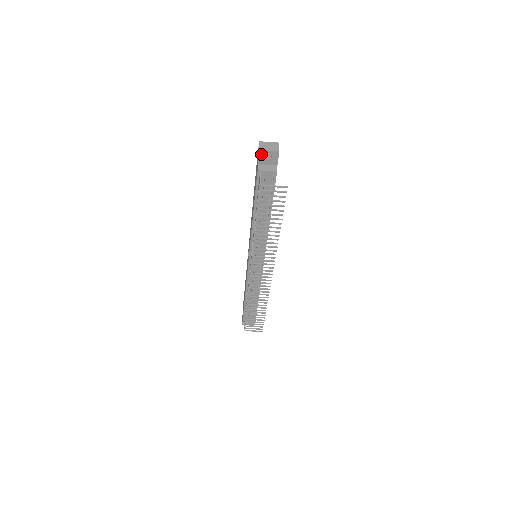
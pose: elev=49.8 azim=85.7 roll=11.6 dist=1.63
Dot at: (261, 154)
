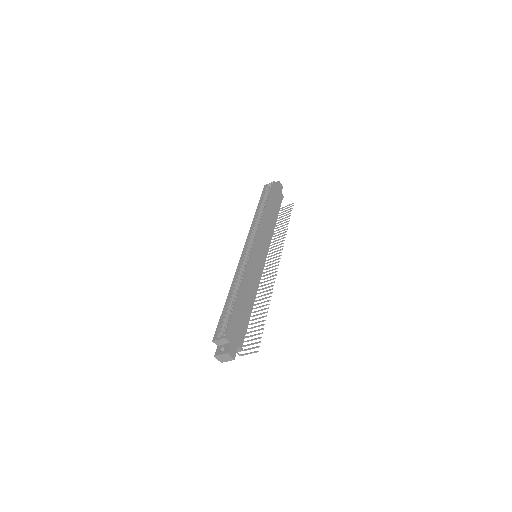
Dot at: occluded
